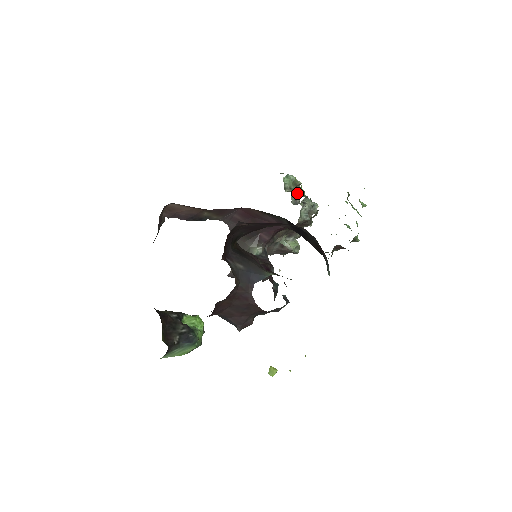
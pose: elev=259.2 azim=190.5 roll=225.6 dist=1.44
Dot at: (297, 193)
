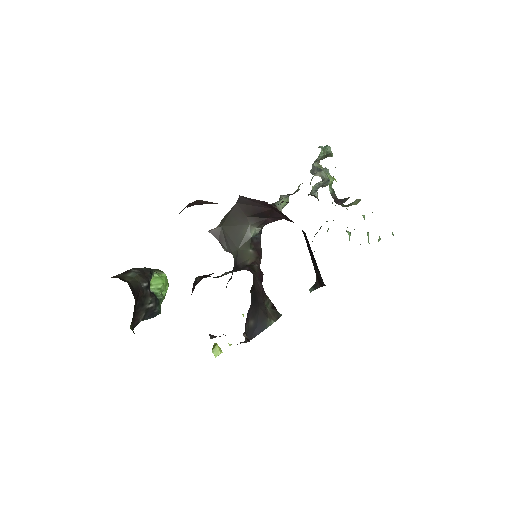
Dot at: occluded
